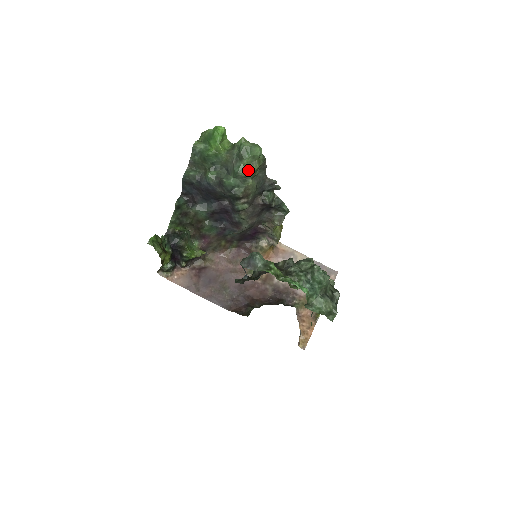
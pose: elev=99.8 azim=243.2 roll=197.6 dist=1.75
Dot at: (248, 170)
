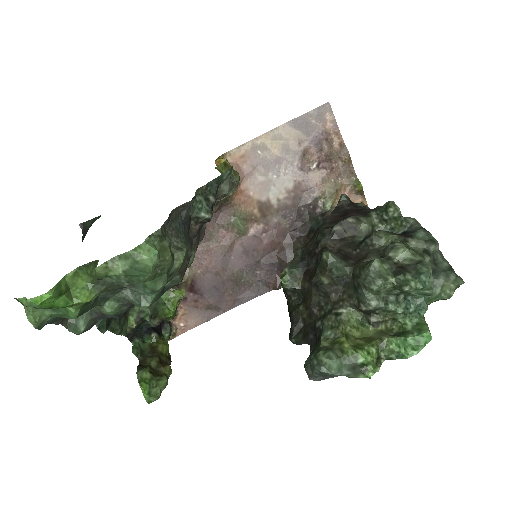
Dot at: (162, 274)
